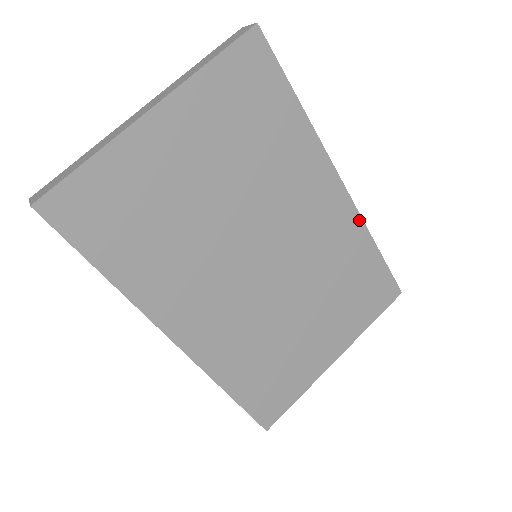
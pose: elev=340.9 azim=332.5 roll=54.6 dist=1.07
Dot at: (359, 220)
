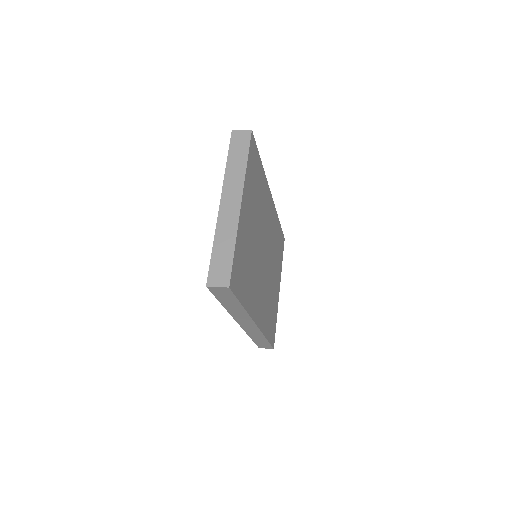
Dot at: (275, 210)
